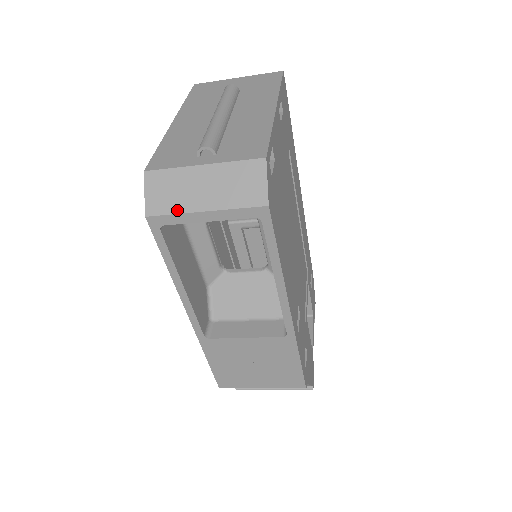
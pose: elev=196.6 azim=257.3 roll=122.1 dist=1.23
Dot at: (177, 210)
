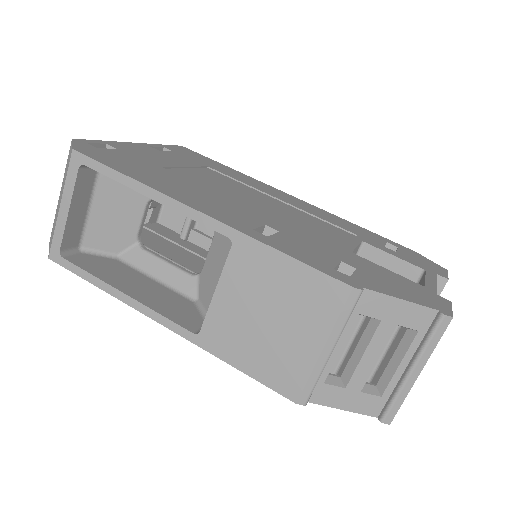
Dot at: (54, 229)
